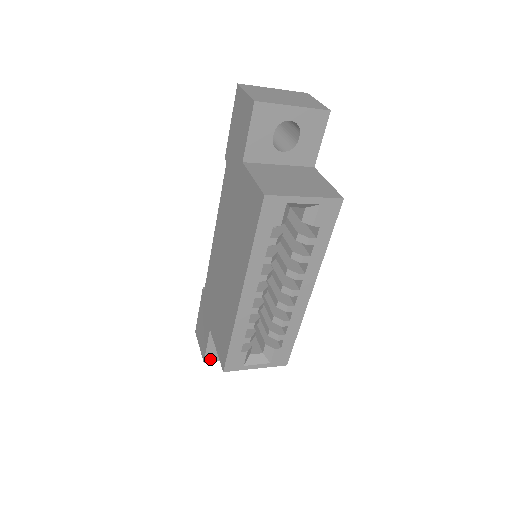
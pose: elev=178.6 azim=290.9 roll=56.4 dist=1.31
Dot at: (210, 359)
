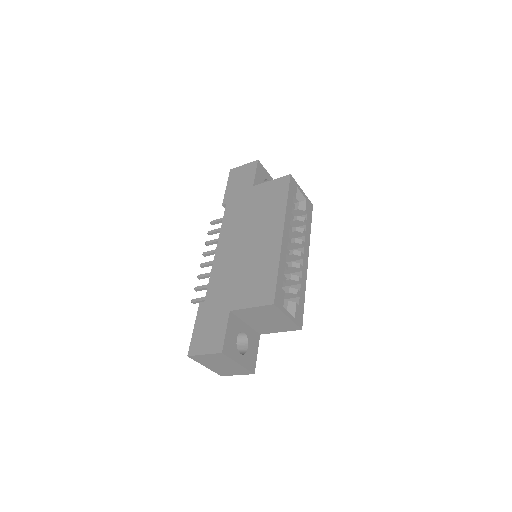
Dot at: (226, 351)
